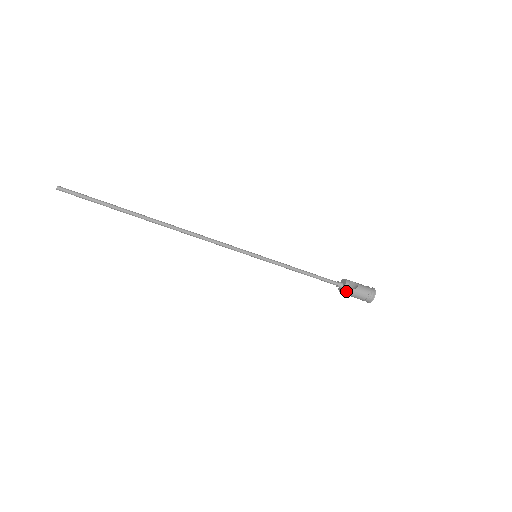
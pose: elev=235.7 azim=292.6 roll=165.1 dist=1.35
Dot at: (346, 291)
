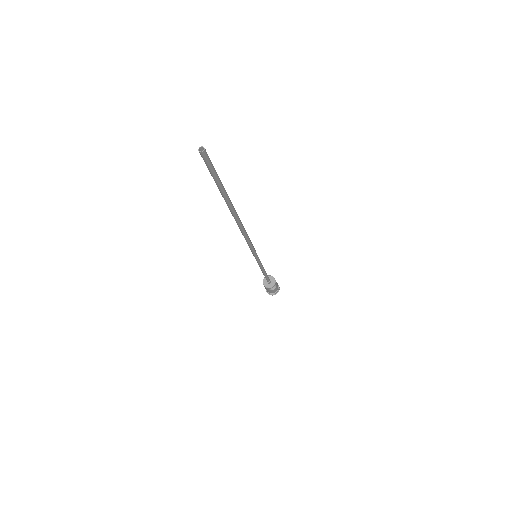
Dot at: (265, 287)
